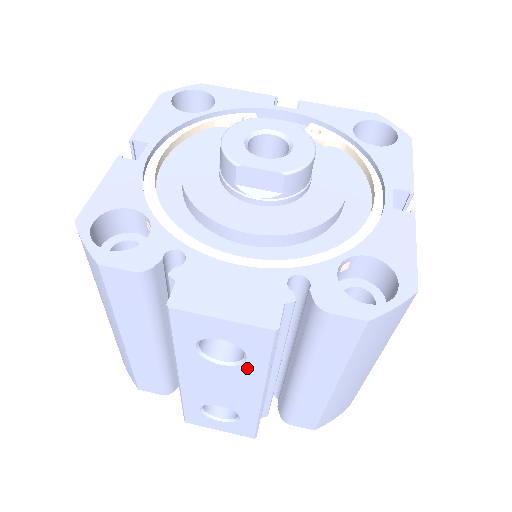
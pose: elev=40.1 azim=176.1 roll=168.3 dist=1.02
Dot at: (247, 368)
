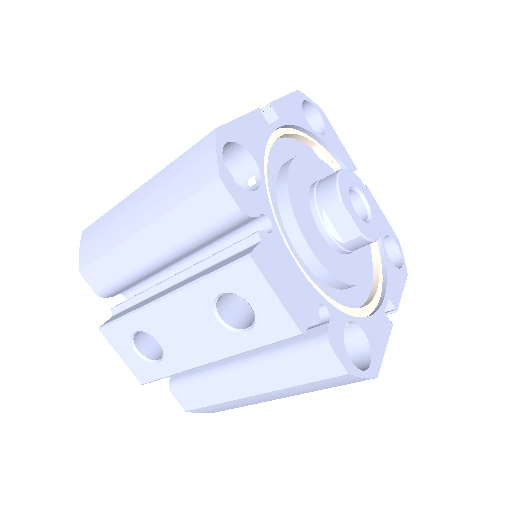
Dot at: (234, 337)
